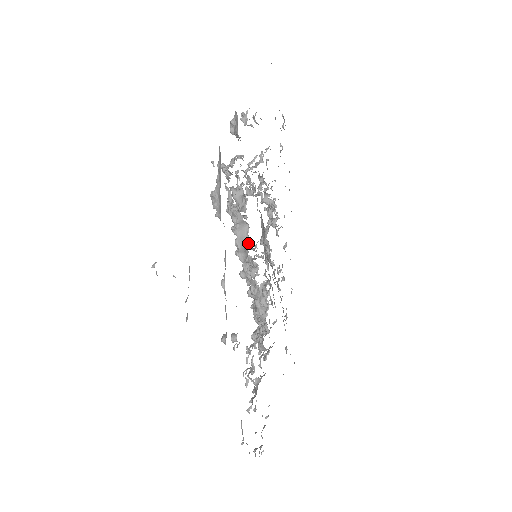
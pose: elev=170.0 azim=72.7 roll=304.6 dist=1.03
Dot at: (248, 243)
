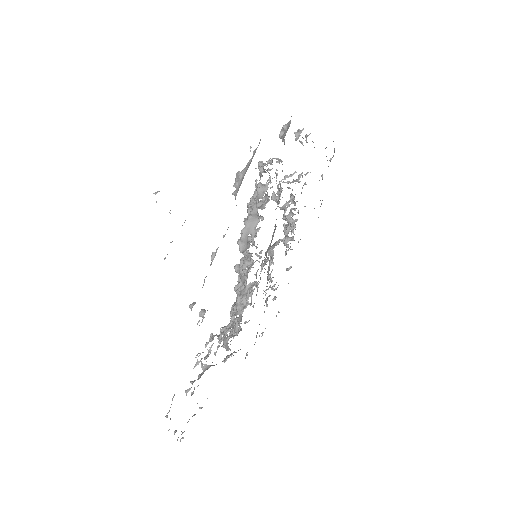
Dot at: (253, 236)
